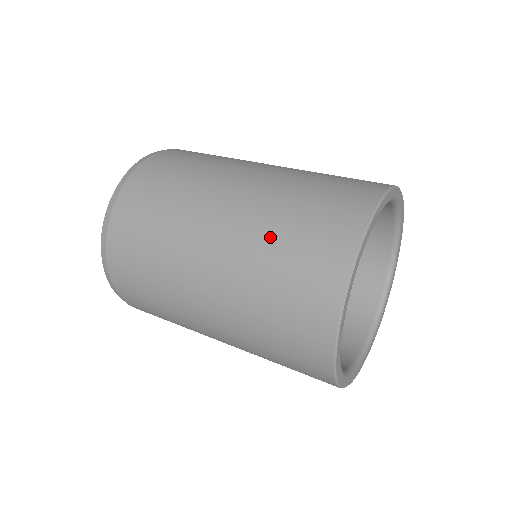
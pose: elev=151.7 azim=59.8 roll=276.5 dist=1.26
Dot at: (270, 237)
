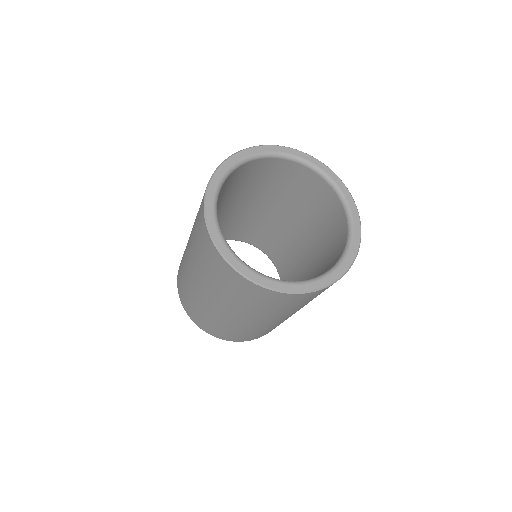
Dot at: occluded
